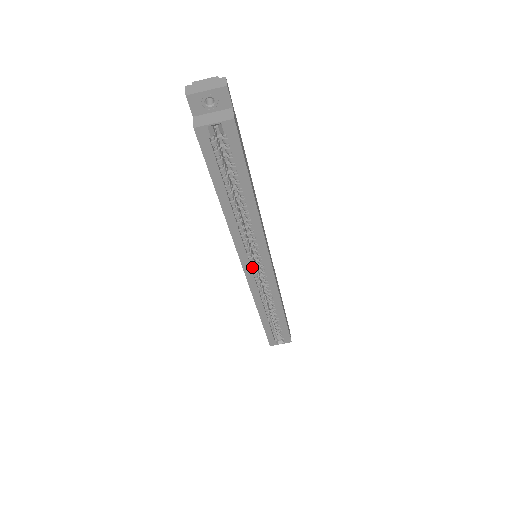
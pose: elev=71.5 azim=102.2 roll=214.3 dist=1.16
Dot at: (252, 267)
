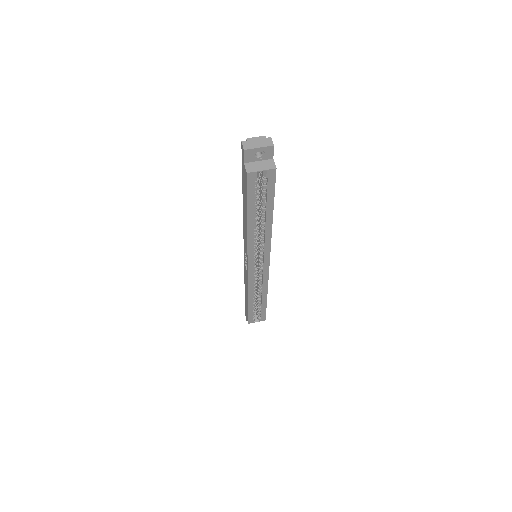
Dot at: (254, 265)
